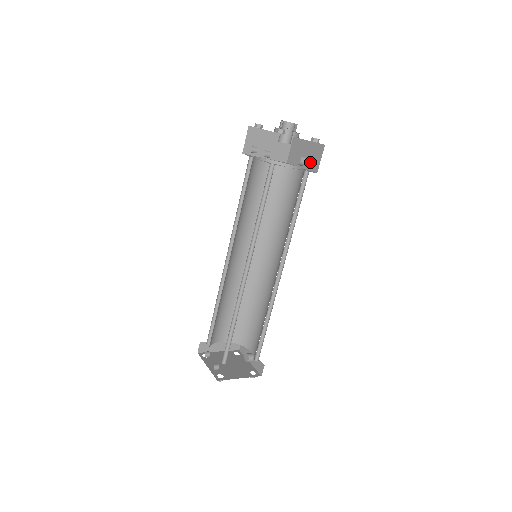
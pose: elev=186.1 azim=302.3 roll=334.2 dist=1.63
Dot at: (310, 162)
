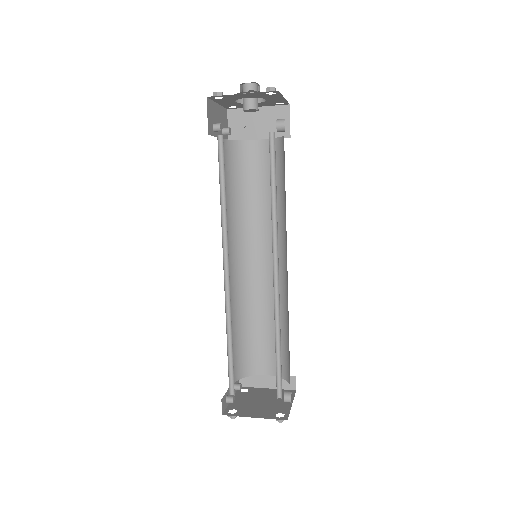
Dot at: occluded
